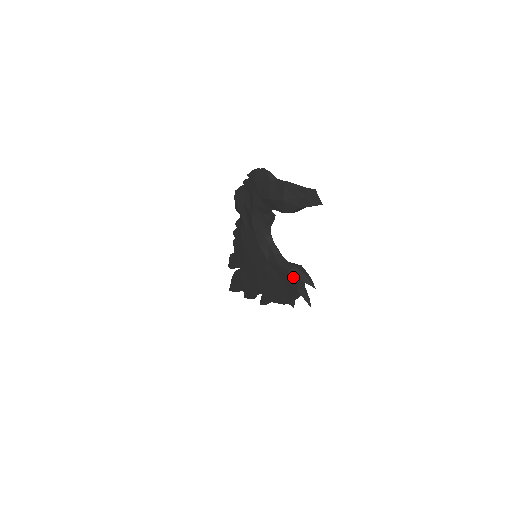
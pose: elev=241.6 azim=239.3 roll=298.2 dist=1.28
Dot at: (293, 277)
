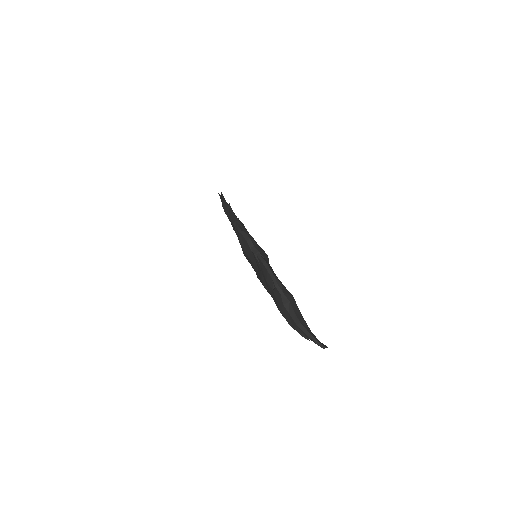
Dot at: occluded
